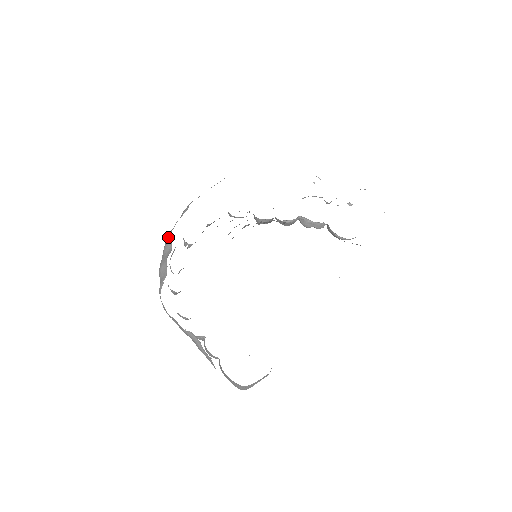
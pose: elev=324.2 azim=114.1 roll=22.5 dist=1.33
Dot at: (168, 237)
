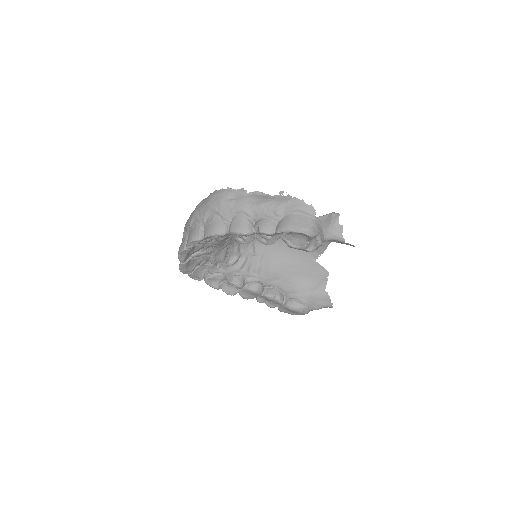
Dot at: occluded
